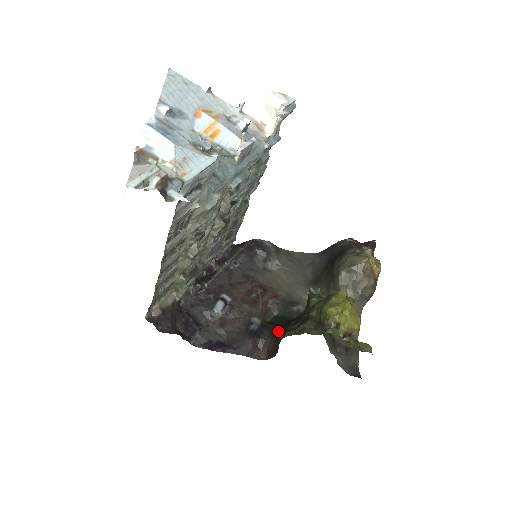
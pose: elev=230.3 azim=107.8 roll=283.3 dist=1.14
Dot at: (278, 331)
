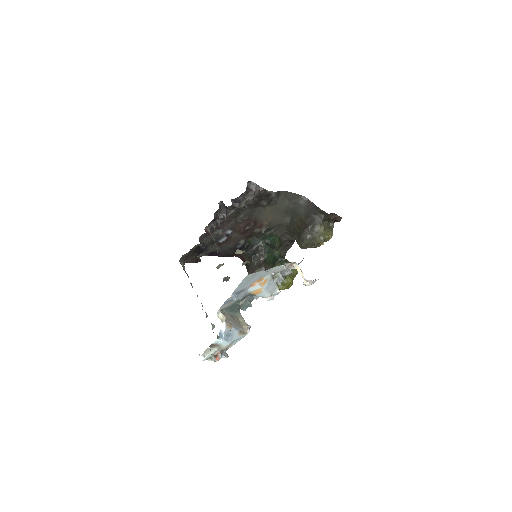
Dot at: (252, 252)
